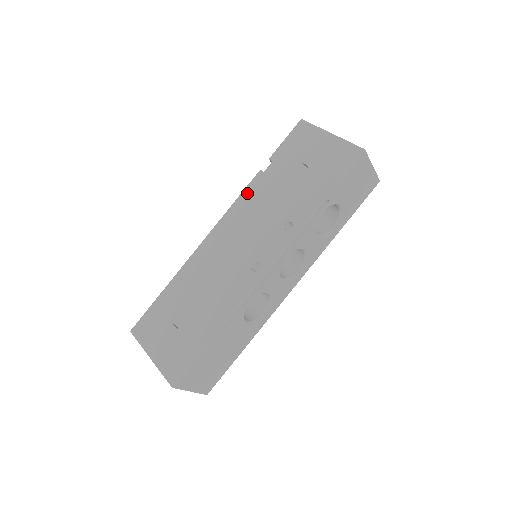
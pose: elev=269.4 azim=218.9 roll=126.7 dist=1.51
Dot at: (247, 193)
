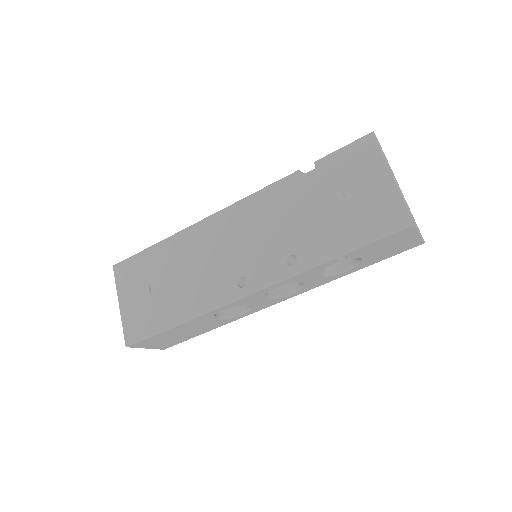
Dot at: (273, 190)
